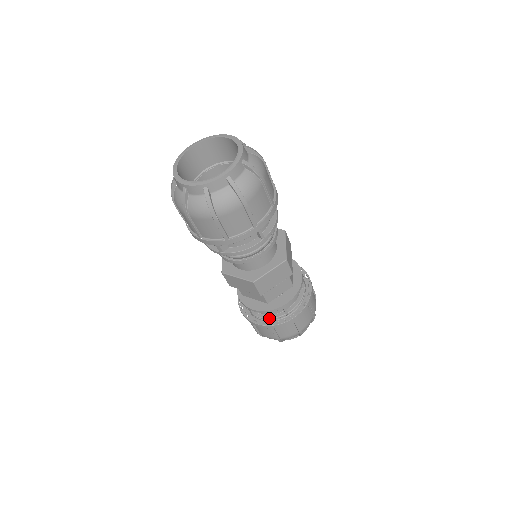
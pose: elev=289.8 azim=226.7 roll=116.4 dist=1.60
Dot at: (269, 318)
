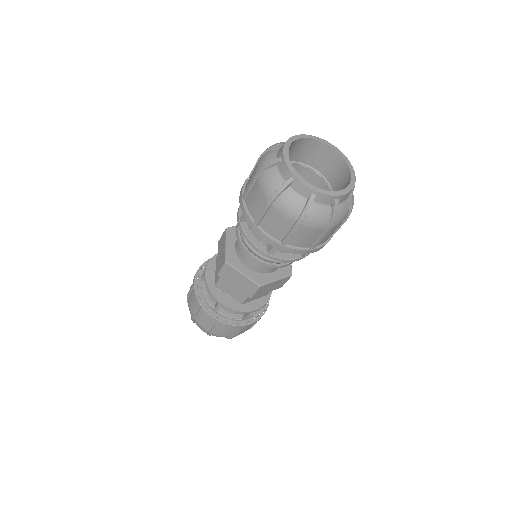
Dot at: (258, 310)
